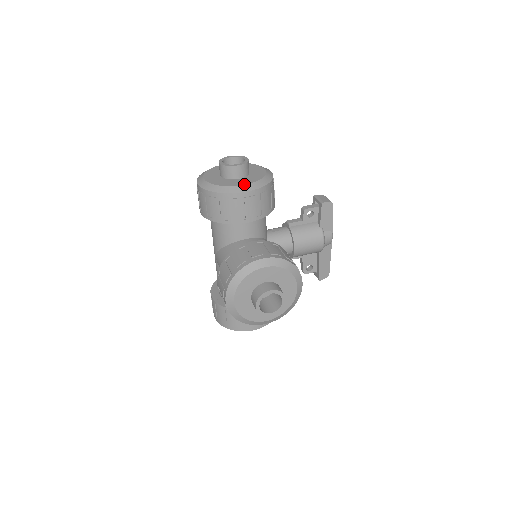
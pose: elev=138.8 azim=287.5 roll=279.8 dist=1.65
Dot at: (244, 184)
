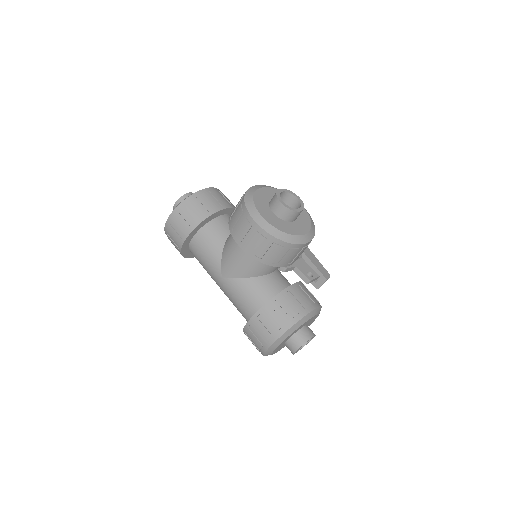
Dot at: occluded
